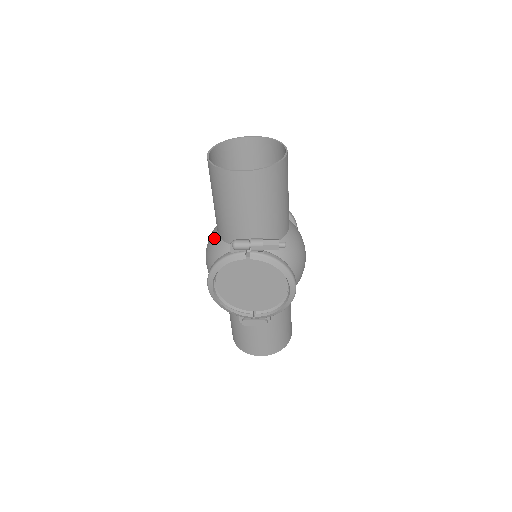
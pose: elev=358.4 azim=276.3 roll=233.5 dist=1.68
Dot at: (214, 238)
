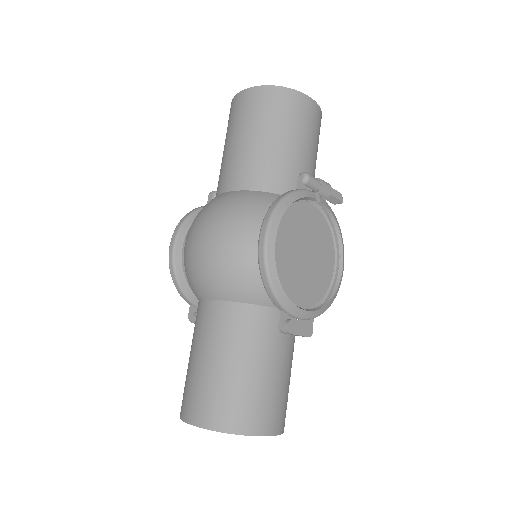
Dot at: (239, 194)
